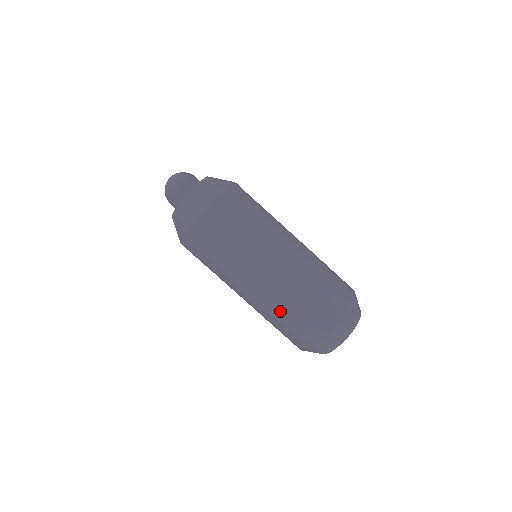
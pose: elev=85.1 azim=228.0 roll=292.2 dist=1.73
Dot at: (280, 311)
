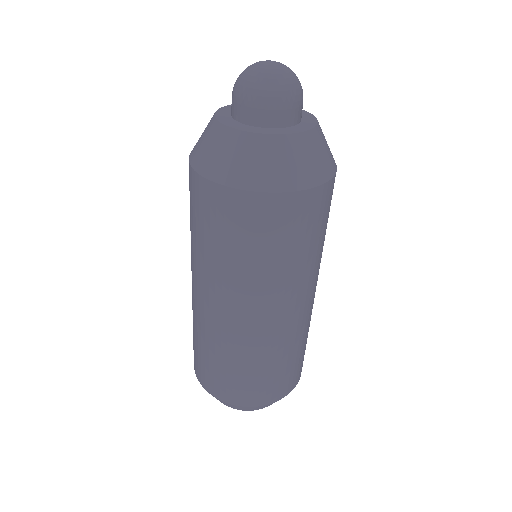
Dot at: occluded
